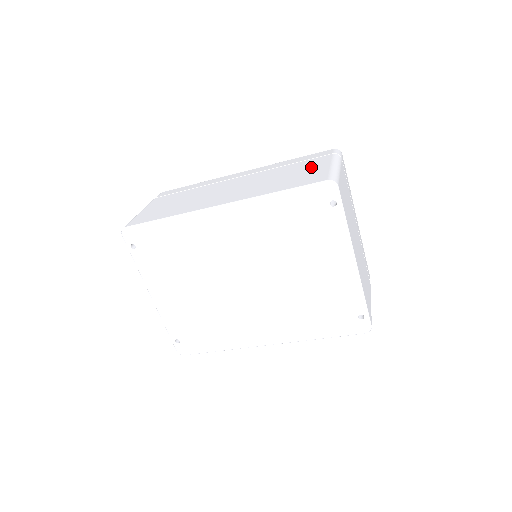
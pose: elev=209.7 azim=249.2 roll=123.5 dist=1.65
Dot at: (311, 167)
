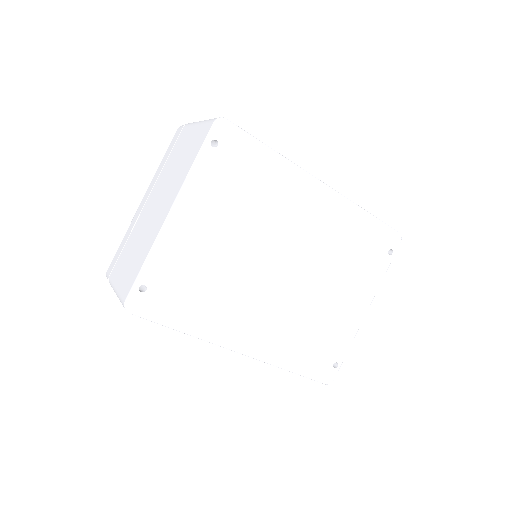
Dot at: occluded
